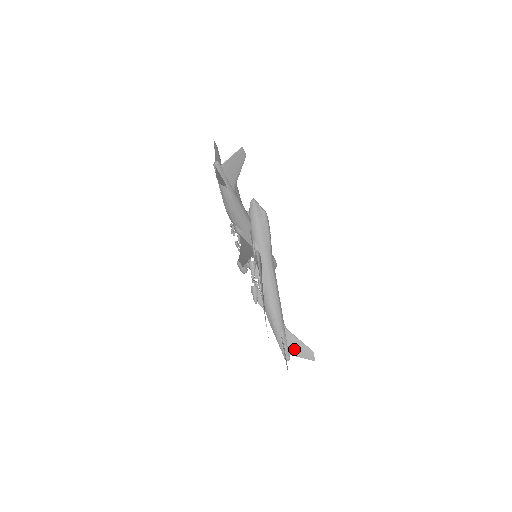
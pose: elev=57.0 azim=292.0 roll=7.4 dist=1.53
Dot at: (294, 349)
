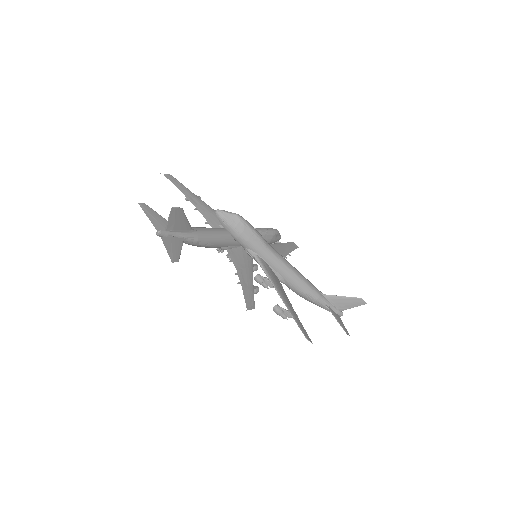
Dot at: (342, 306)
